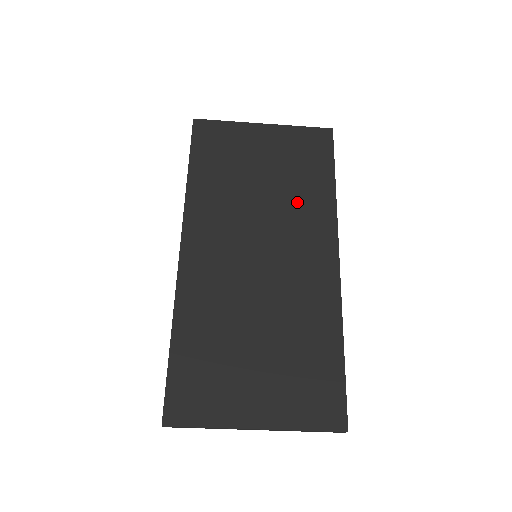
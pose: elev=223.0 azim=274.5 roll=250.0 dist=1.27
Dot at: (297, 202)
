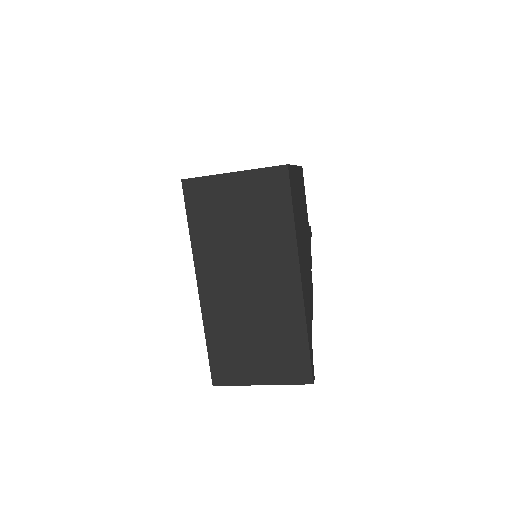
Dot at: (267, 239)
